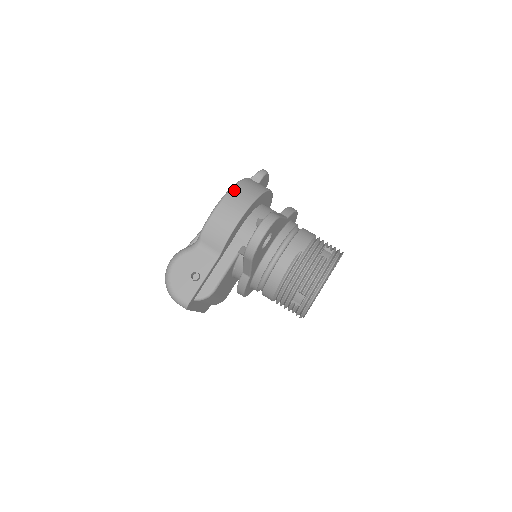
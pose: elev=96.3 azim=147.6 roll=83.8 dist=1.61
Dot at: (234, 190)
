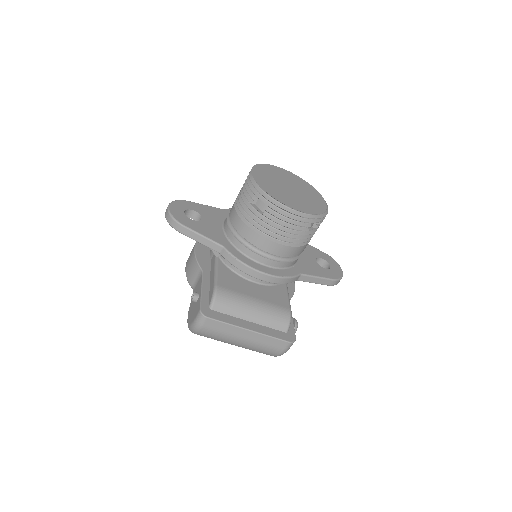
Dot at: occluded
